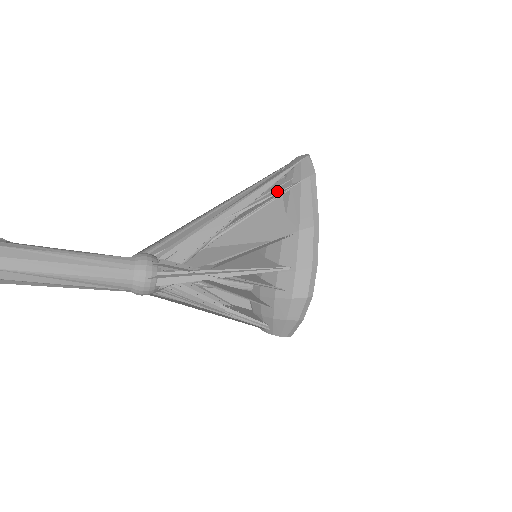
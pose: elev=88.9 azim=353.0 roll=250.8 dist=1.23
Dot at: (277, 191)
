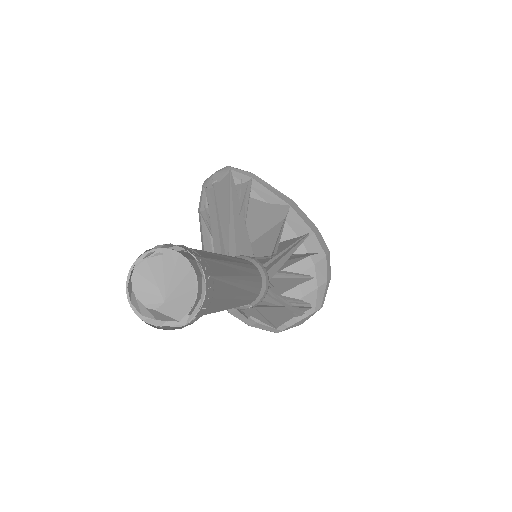
Dot at: (245, 189)
